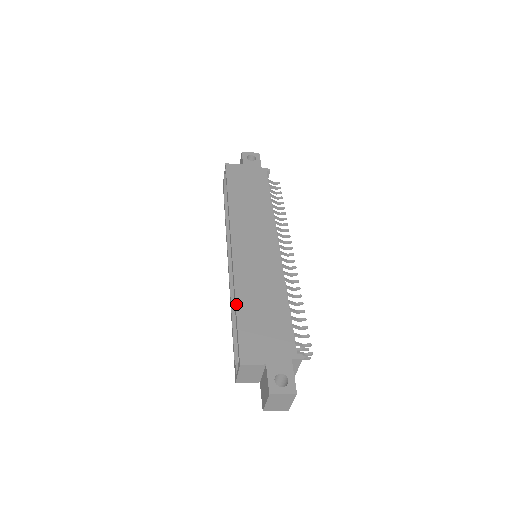
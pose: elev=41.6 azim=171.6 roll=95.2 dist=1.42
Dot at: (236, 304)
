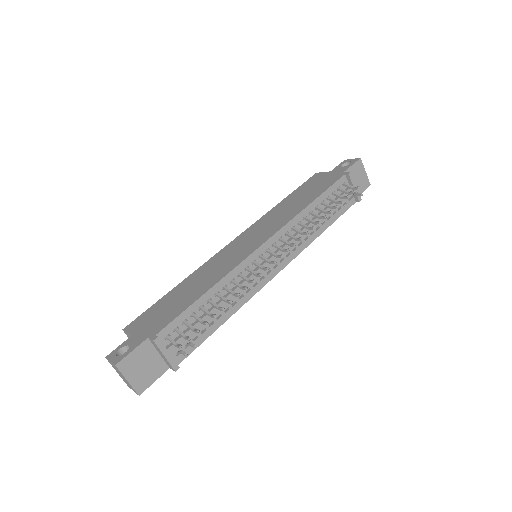
Dot at: (176, 286)
